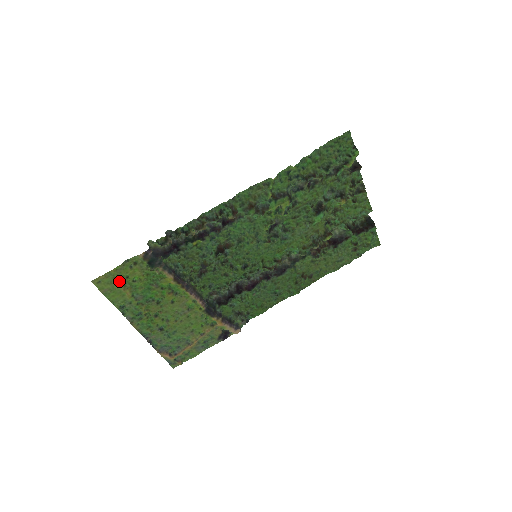
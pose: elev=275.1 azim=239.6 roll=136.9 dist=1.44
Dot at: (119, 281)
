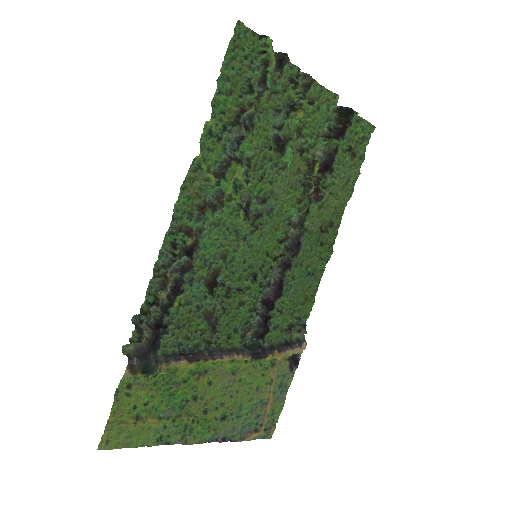
Dot at: (129, 420)
